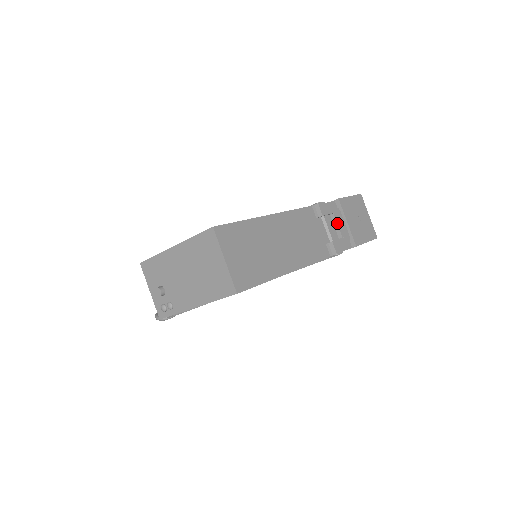
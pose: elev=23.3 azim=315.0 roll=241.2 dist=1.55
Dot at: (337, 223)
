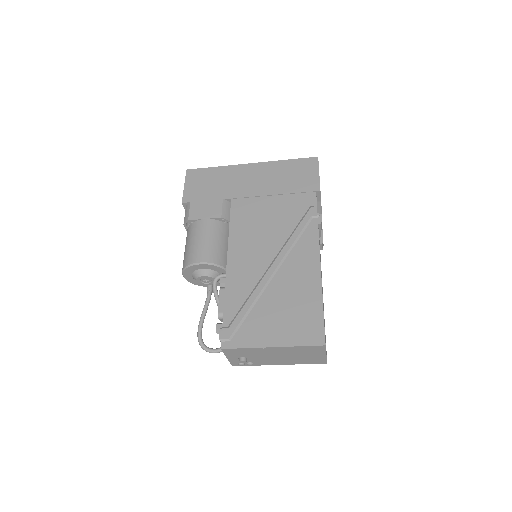
Dot at: occluded
